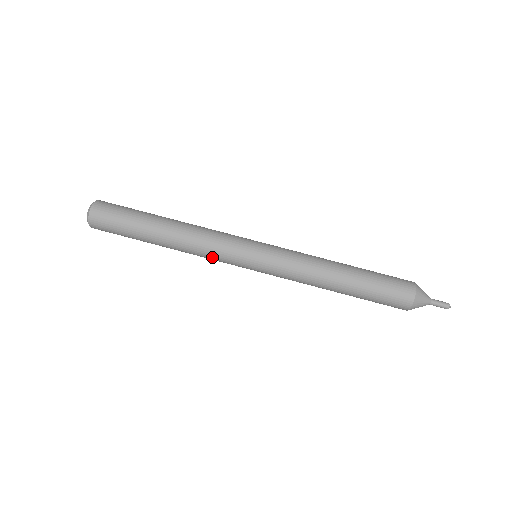
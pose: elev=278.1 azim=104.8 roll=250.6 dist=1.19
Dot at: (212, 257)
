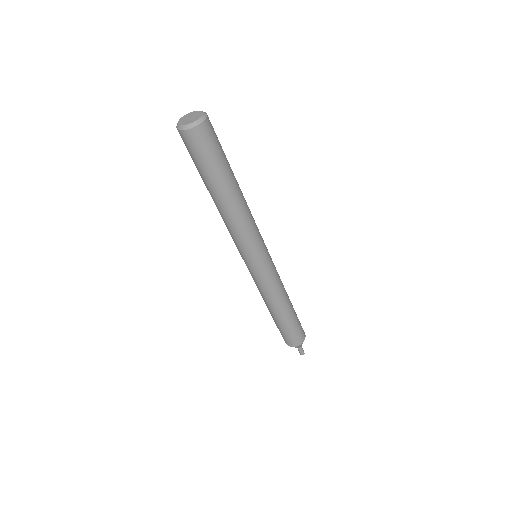
Dot at: occluded
